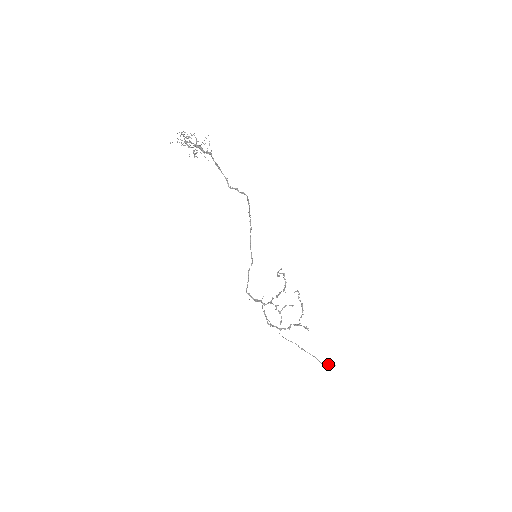
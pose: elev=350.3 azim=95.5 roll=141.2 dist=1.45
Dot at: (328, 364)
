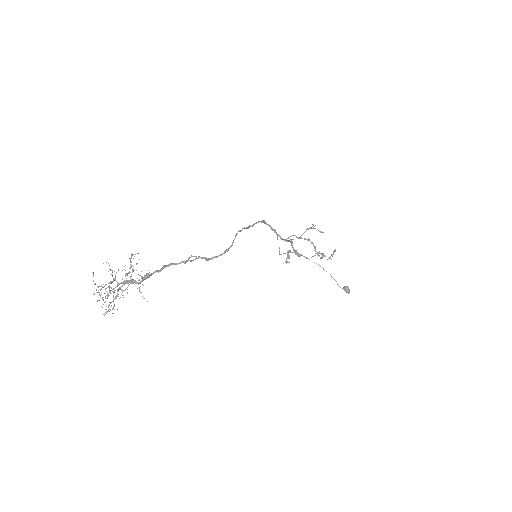
Dot at: occluded
